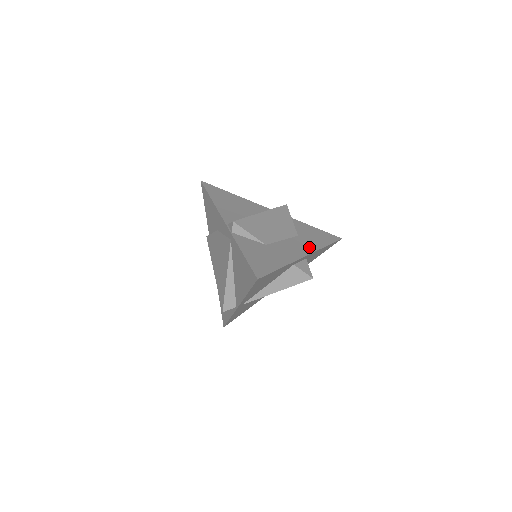
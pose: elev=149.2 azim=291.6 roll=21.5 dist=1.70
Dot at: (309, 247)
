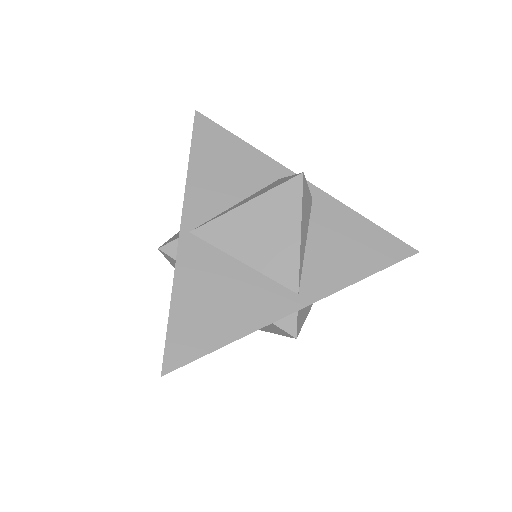
Dot at: occluded
